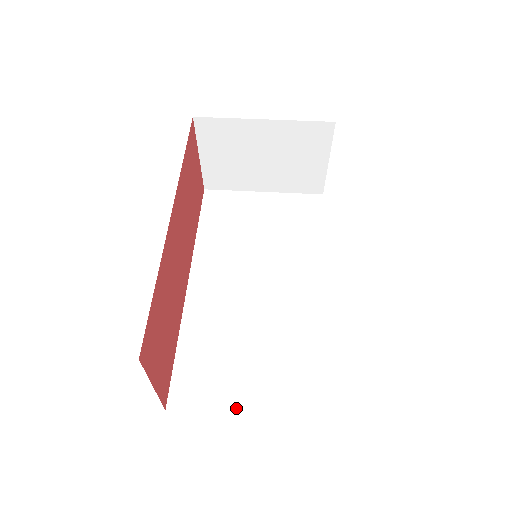
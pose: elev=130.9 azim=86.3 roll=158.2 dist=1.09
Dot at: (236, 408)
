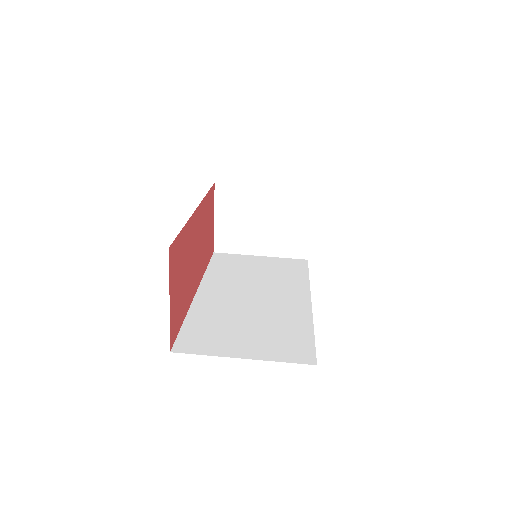
Dot at: (234, 354)
